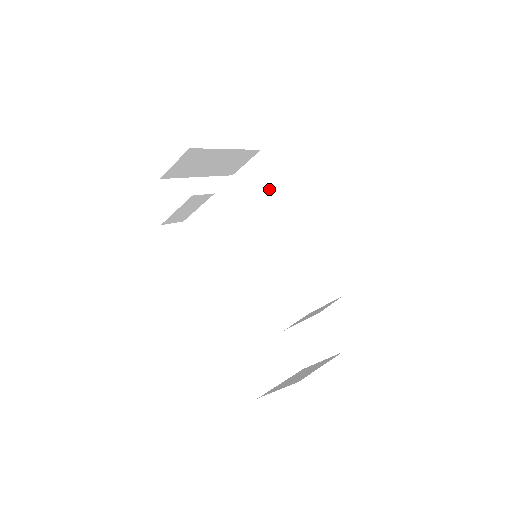
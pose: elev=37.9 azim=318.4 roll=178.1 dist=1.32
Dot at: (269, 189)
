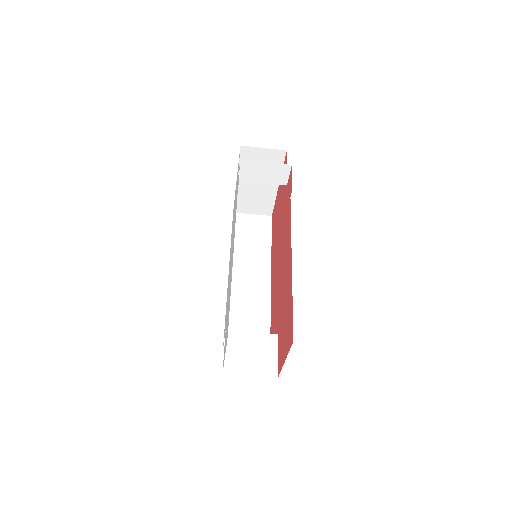
Dot at: (259, 241)
